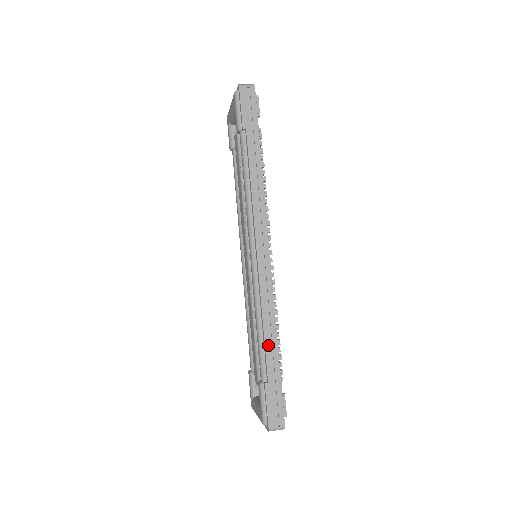
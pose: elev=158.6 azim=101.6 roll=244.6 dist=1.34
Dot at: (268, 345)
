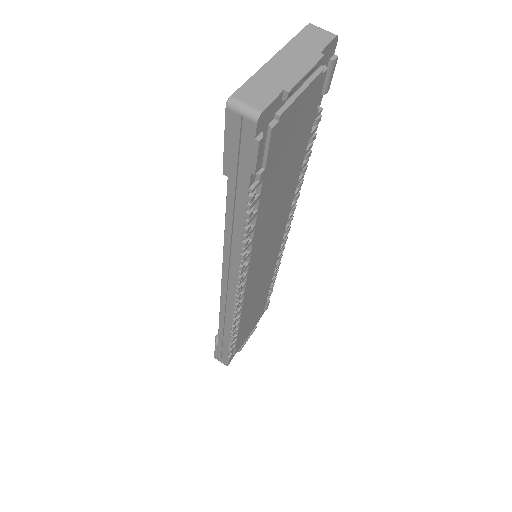
Dot at: (221, 334)
